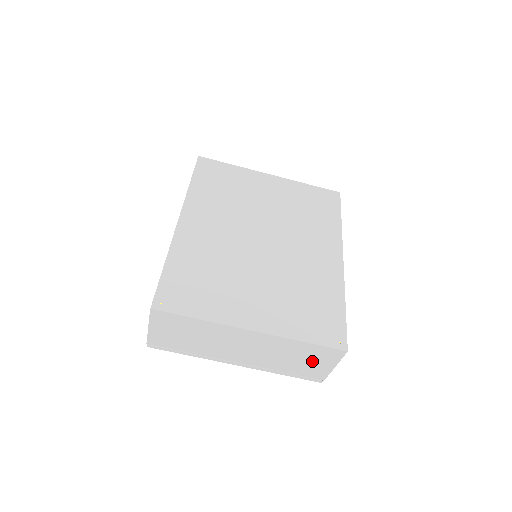
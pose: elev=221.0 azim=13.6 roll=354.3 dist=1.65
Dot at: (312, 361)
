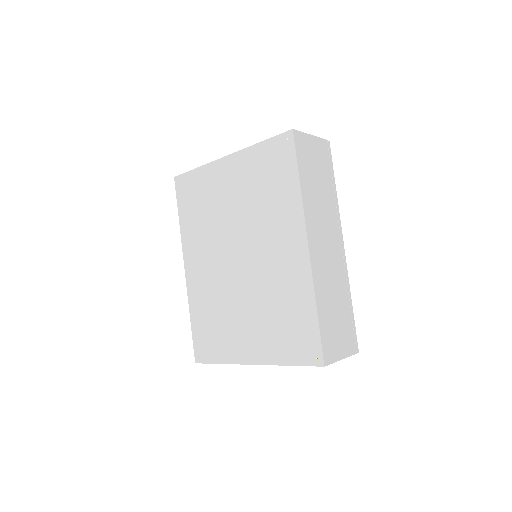
Dot at: occluded
